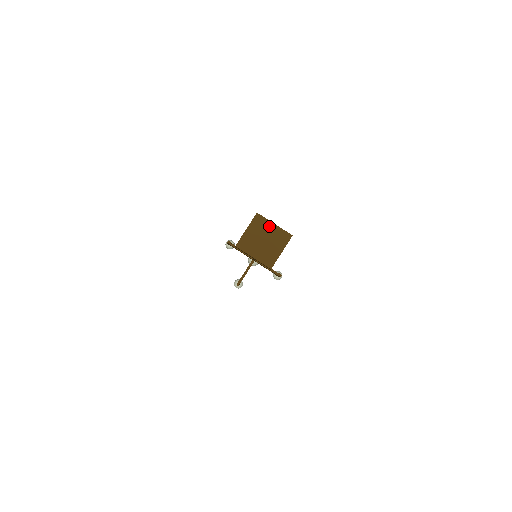
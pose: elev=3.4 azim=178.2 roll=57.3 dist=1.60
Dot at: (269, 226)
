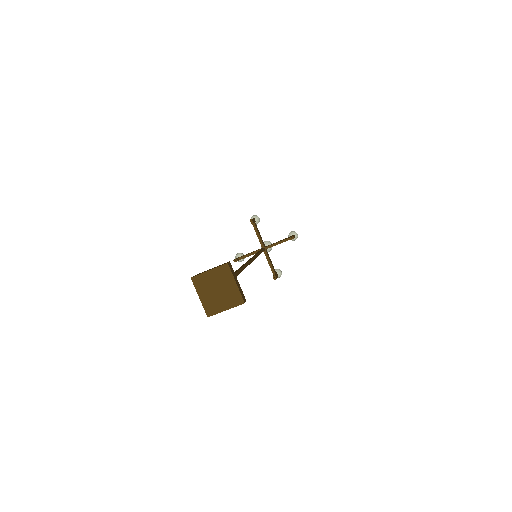
Dot at: (230, 281)
